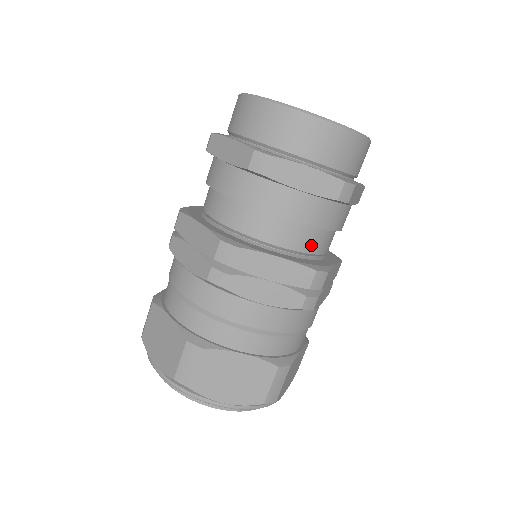
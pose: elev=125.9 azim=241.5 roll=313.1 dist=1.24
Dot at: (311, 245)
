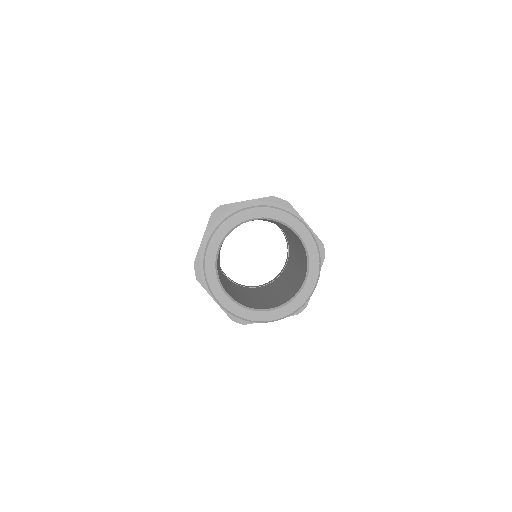
Dot at: occluded
